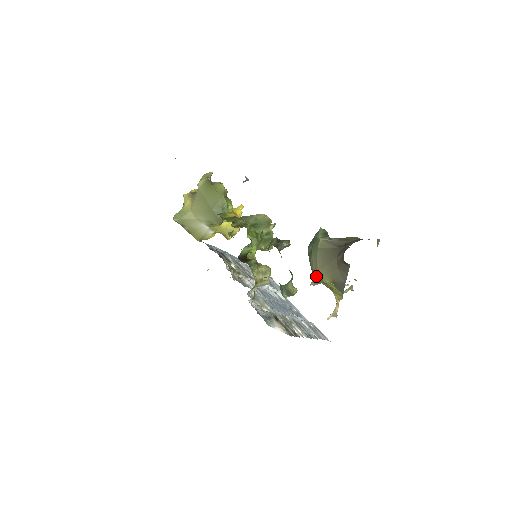
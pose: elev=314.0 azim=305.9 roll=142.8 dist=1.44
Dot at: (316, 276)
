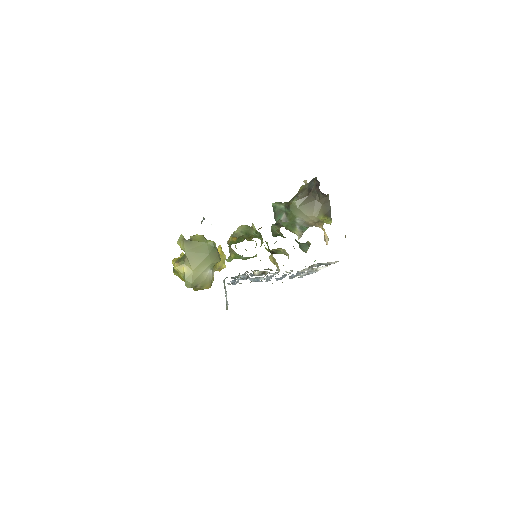
Dot at: (311, 223)
